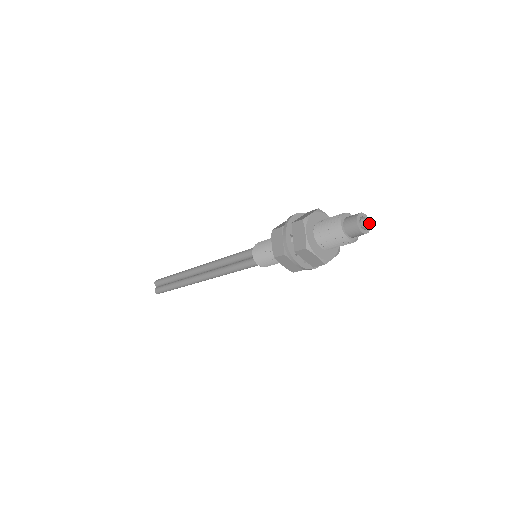
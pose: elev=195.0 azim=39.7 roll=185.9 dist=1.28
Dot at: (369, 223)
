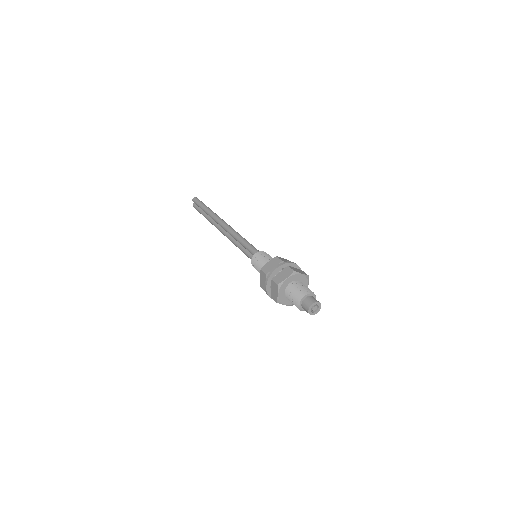
Dot at: (320, 306)
